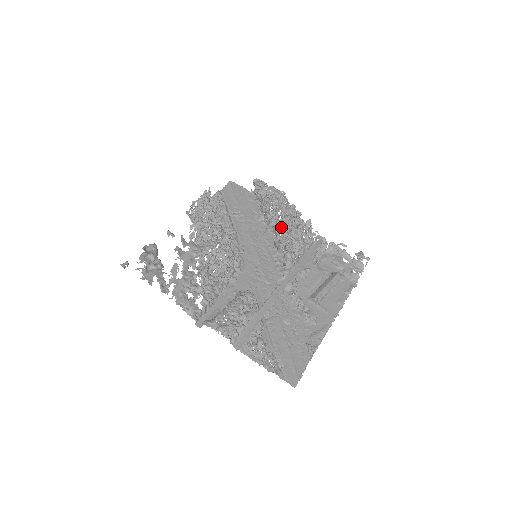
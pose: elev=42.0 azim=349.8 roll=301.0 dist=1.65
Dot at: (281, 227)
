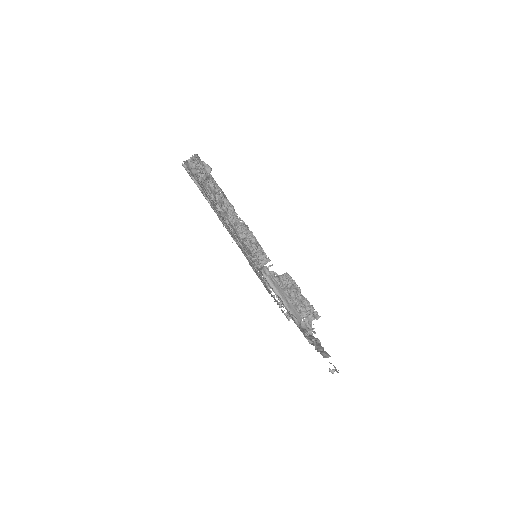
Dot at: occluded
